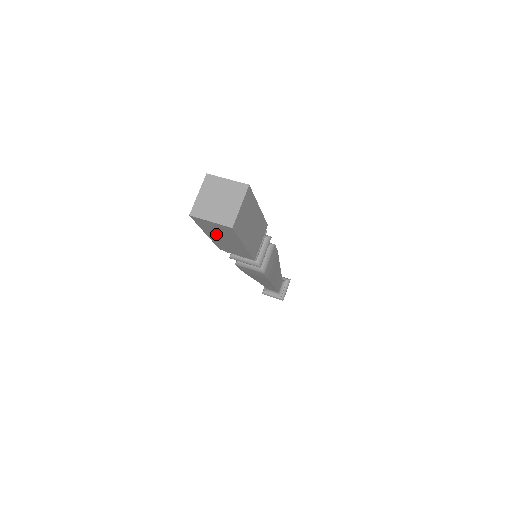
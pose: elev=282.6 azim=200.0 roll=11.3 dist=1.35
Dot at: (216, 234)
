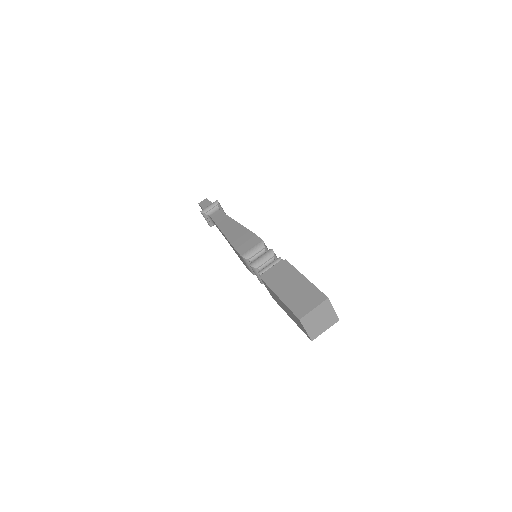
Dot at: (288, 310)
